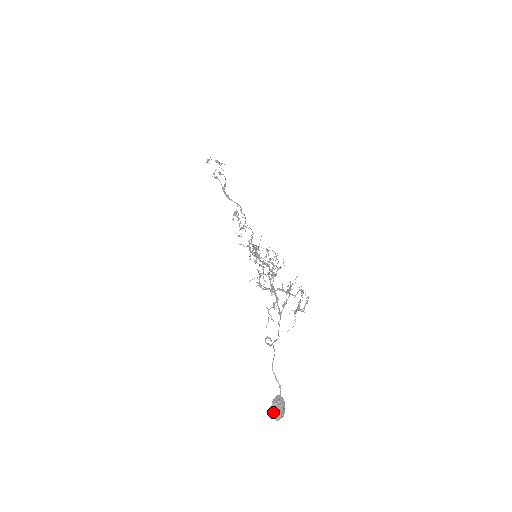
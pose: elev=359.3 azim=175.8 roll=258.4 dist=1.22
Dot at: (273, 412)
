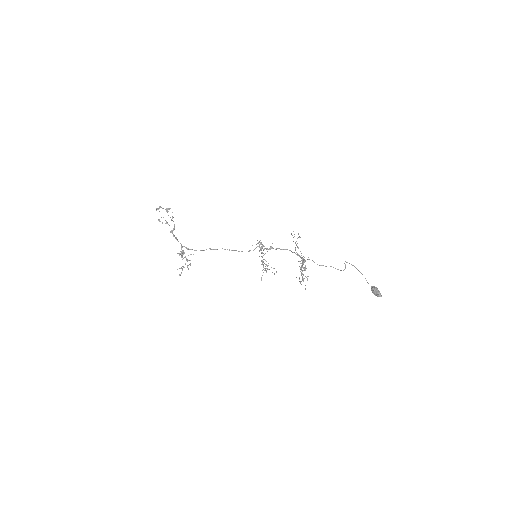
Dot at: (378, 292)
